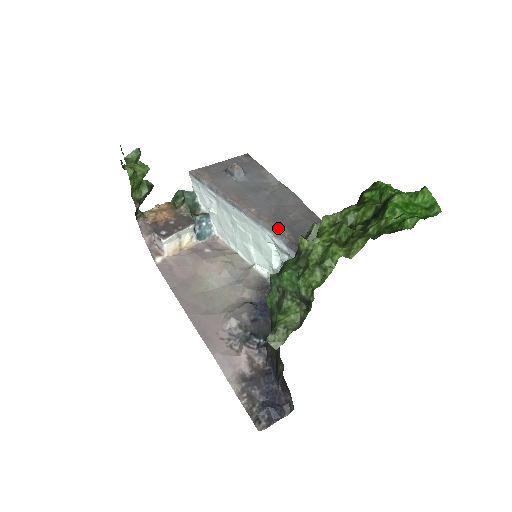
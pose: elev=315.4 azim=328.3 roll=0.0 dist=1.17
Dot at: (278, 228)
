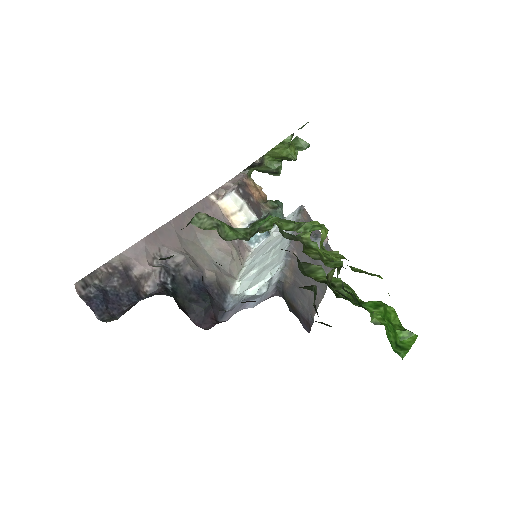
Dot at: (290, 273)
